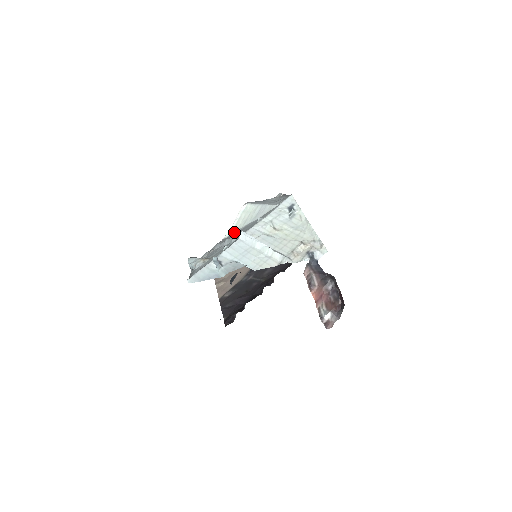
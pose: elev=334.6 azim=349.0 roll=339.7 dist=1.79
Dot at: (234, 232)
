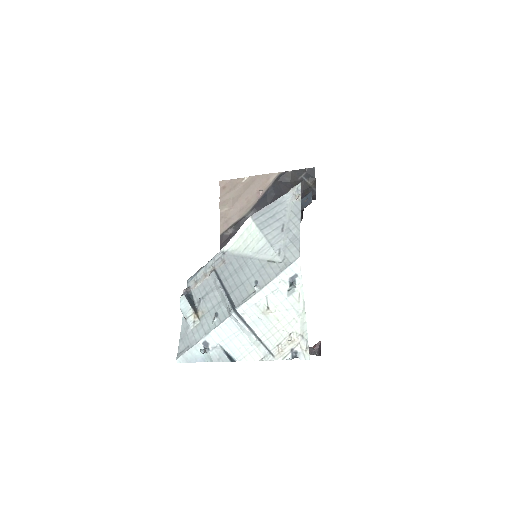
Dot at: (233, 252)
